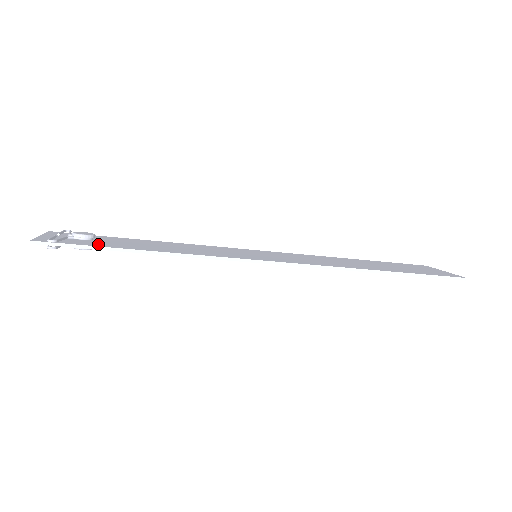
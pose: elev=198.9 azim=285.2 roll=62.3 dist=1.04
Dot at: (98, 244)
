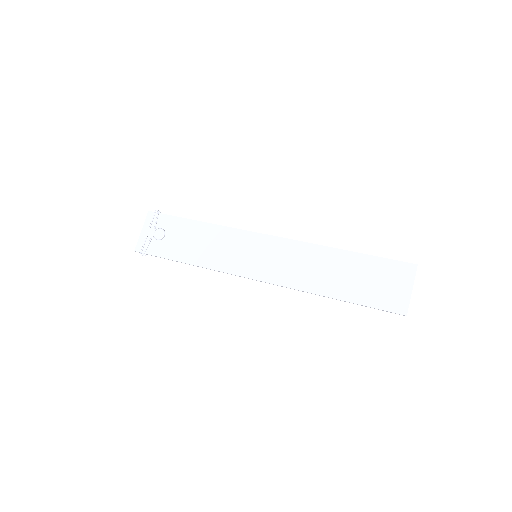
Dot at: (164, 251)
